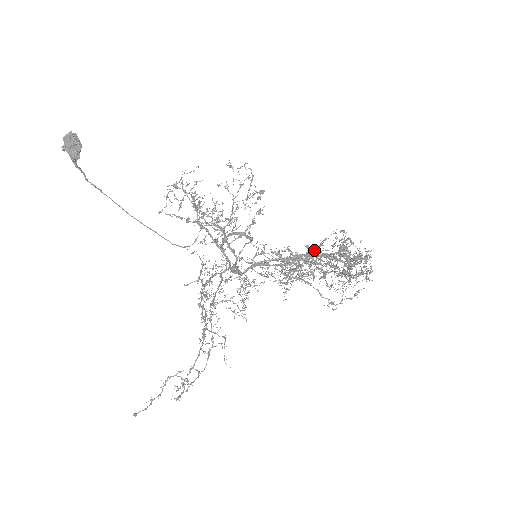
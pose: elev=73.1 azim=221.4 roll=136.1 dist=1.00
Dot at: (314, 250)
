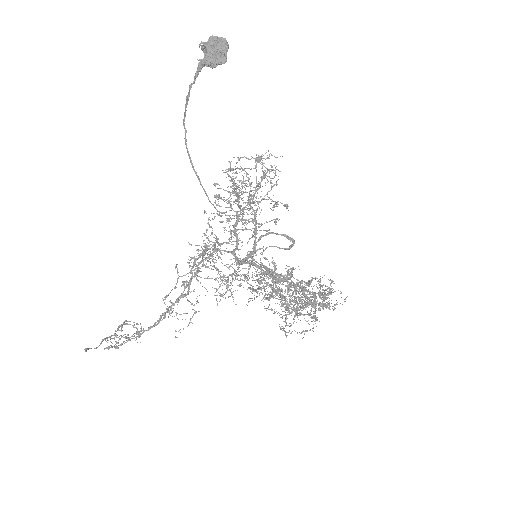
Dot at: occluded
